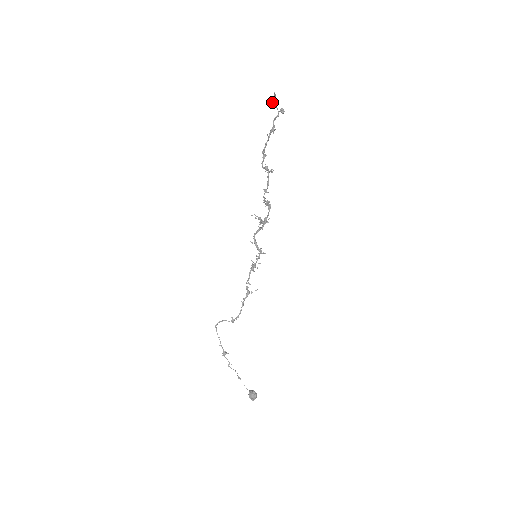
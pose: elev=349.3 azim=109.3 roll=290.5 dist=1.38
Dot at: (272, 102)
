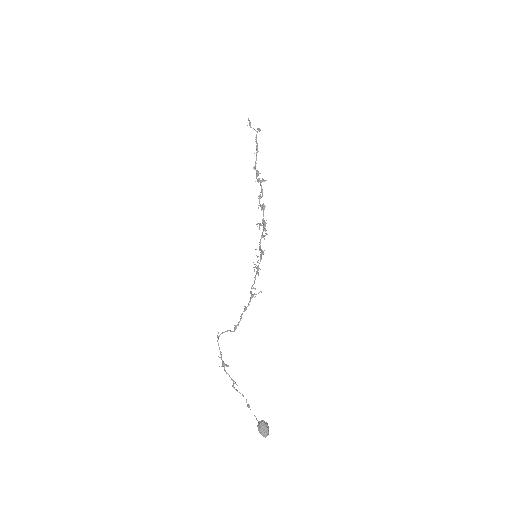
Dot at: (247, 125)
